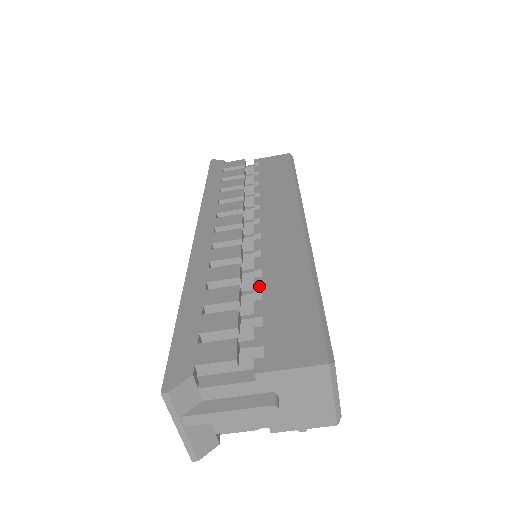
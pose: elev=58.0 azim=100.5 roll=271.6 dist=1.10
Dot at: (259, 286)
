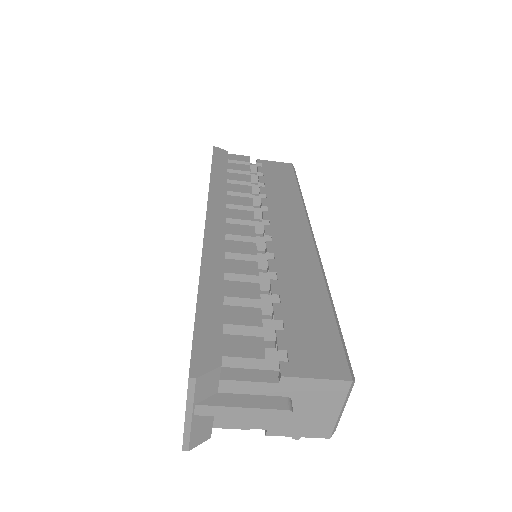
Dot at: (276, 289)
